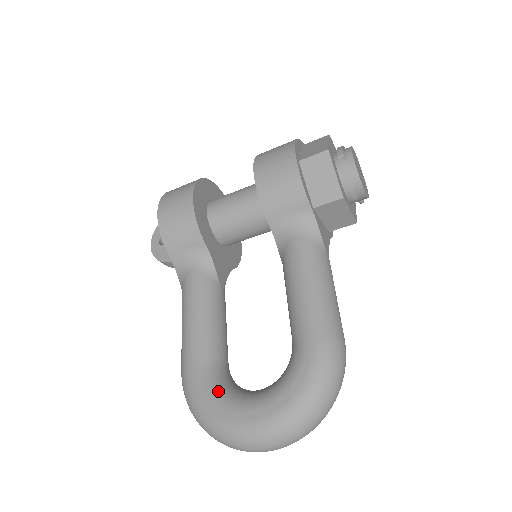
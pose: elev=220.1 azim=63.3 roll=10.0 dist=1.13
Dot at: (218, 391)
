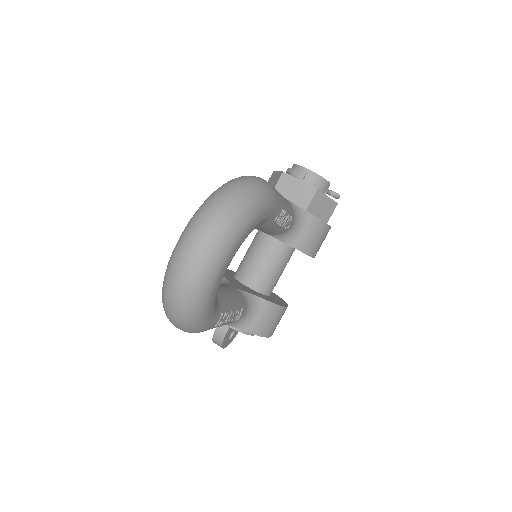
Dot at: occluded
